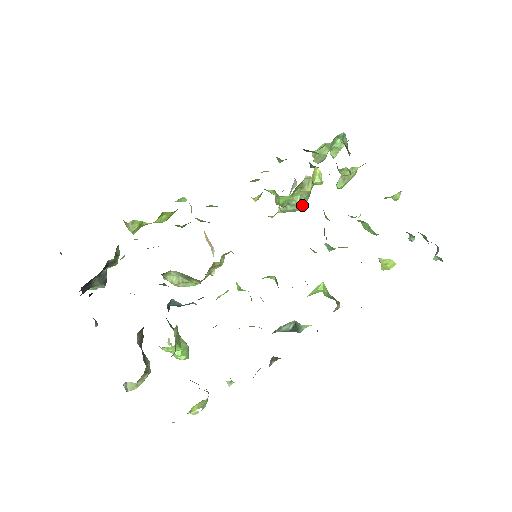
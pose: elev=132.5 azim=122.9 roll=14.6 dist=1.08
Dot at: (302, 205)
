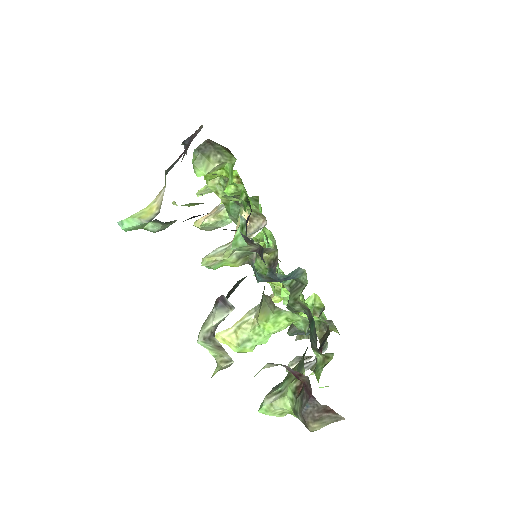
Dot at: occluded
